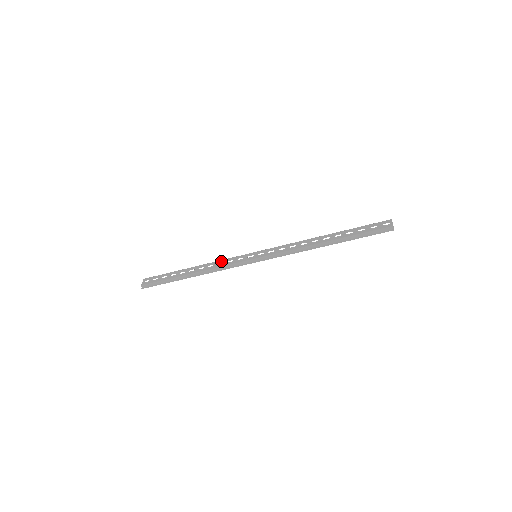
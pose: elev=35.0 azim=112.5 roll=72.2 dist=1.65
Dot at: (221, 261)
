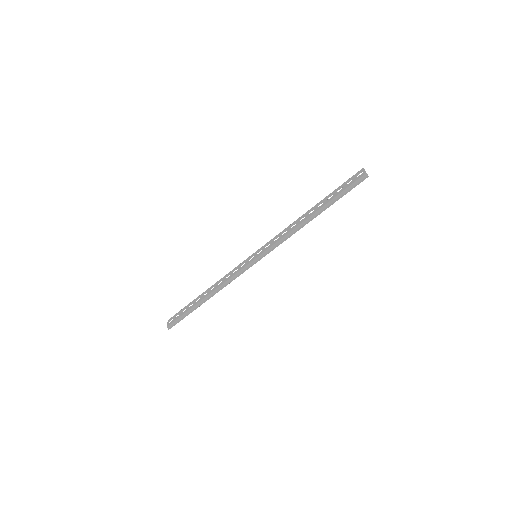
Dot at: (227, 274)
